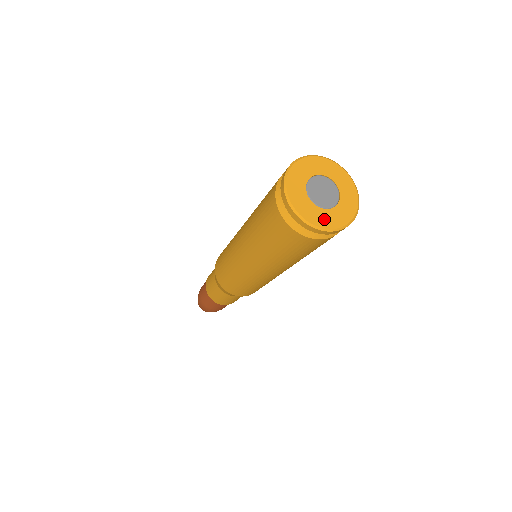
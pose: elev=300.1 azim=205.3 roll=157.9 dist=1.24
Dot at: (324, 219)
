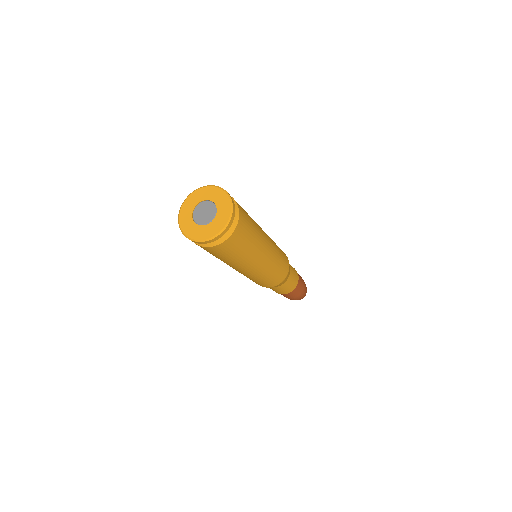
Dot at: (219, 223)
